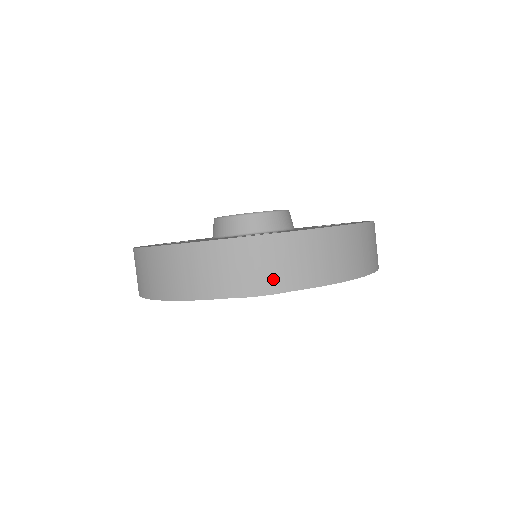
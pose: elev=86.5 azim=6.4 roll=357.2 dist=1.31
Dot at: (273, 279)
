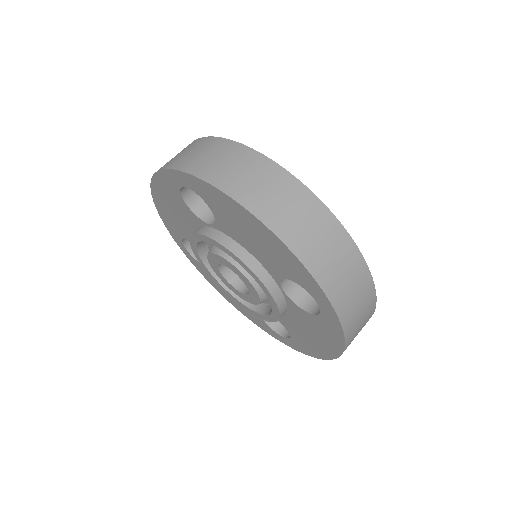
Dot at: (187, 162)
